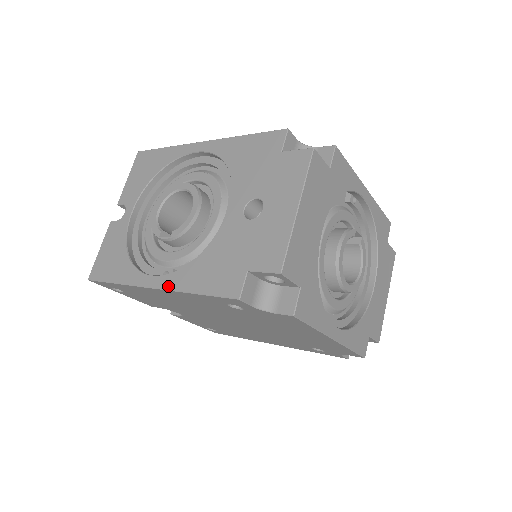
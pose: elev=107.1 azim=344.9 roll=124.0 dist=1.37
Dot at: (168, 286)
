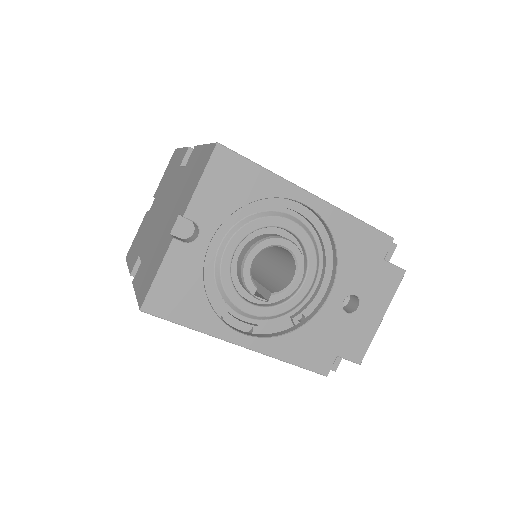
Dot at: (262, 350)
